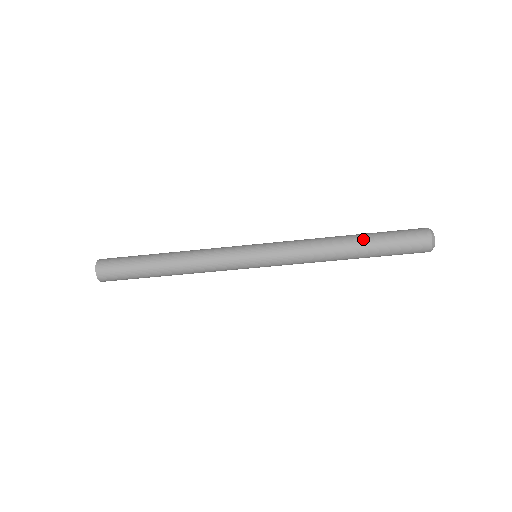
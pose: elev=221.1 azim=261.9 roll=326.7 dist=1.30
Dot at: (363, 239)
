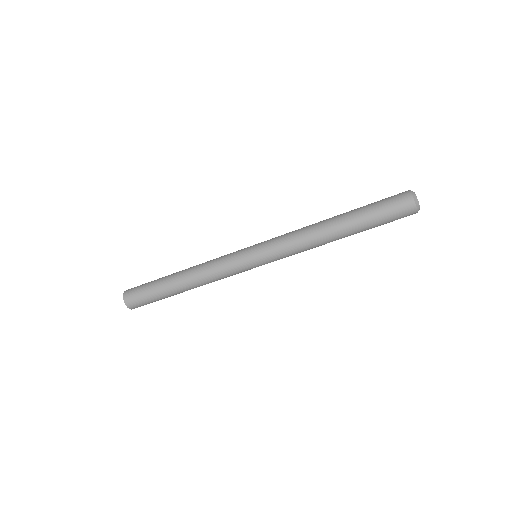
Dot at: (348, 216)
